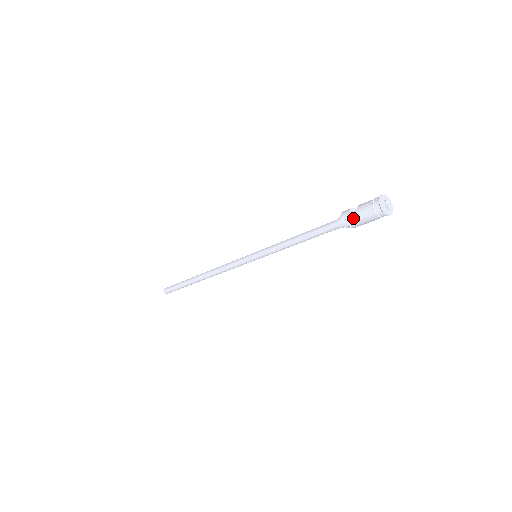
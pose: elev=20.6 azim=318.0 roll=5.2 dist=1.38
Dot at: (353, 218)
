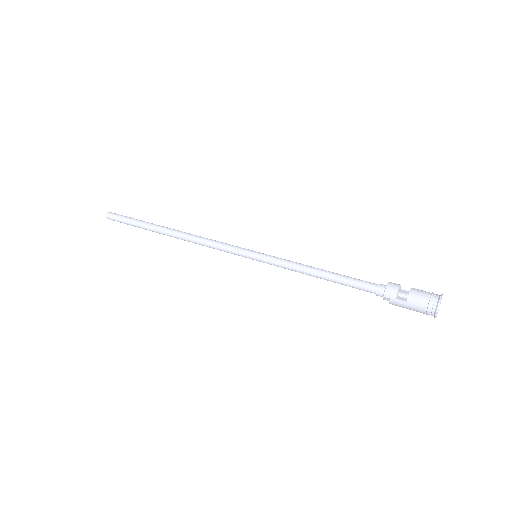
Dot at: (399, 306)
